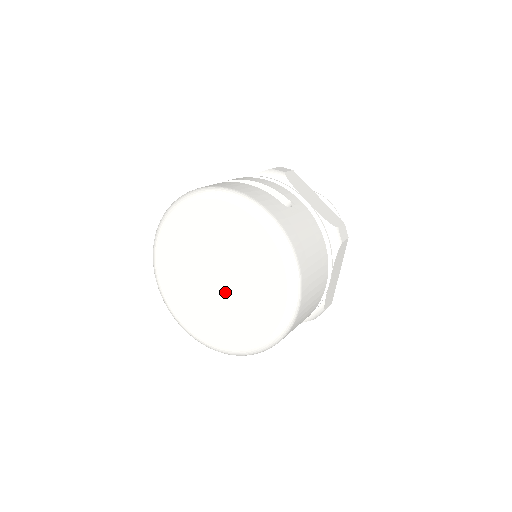
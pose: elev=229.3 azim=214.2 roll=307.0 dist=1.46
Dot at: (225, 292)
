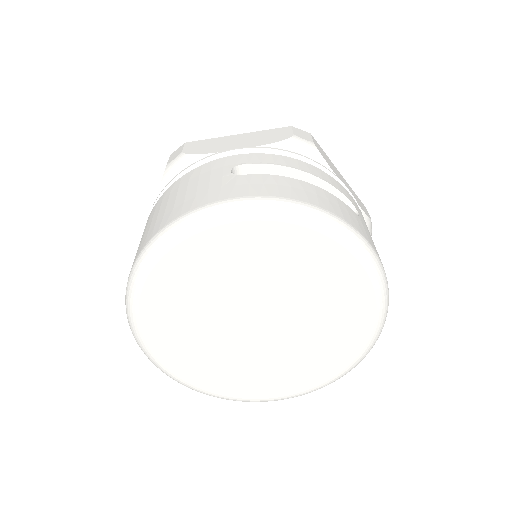
Dot at: (269, 340)
